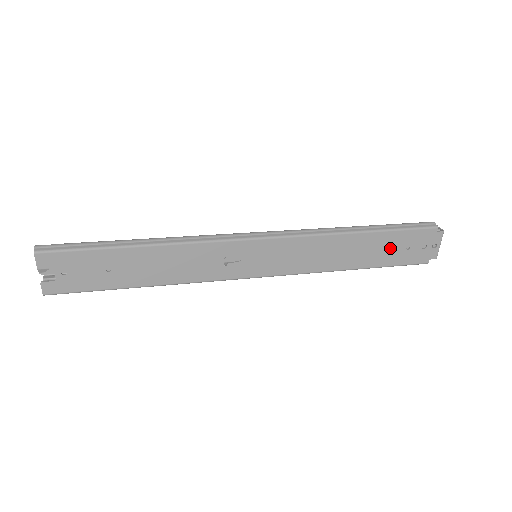
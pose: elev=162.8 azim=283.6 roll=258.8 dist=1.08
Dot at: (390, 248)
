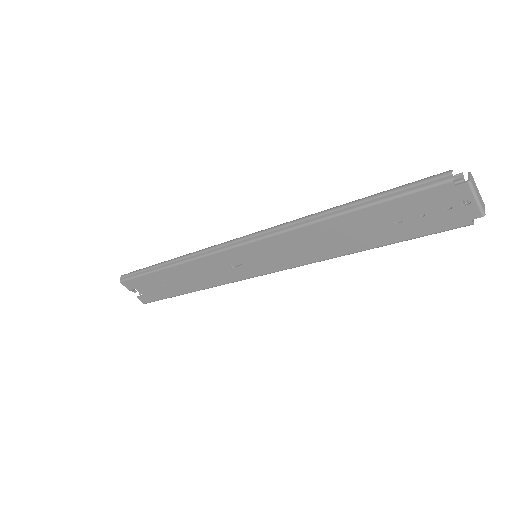
Dot at: (400, 218)
